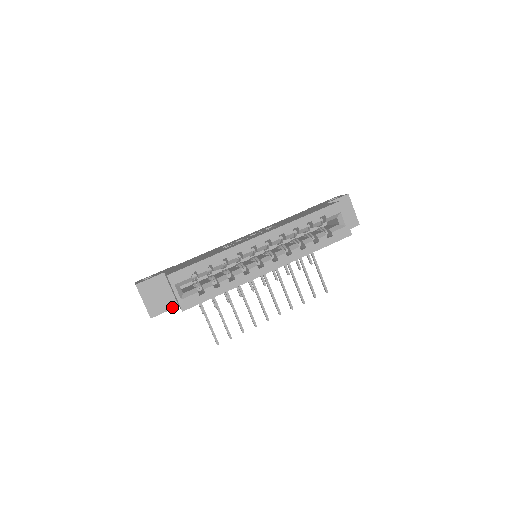
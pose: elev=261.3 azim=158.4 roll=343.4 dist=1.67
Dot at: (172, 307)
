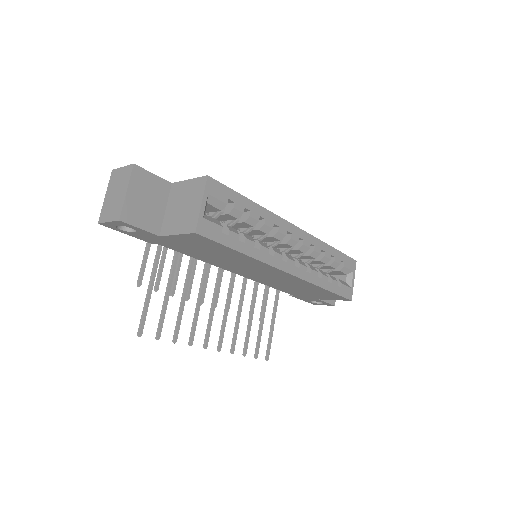
Dot at: (152, 230)
